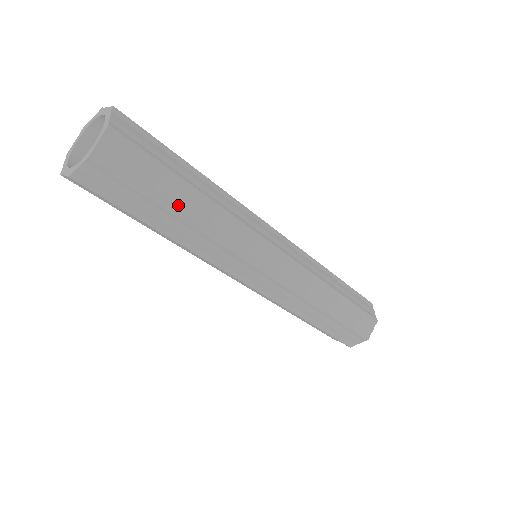
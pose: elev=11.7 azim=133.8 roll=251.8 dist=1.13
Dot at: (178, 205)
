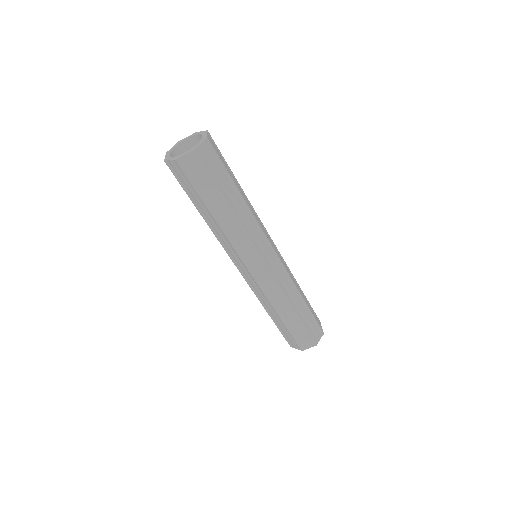
Dot at: (213, 206)
